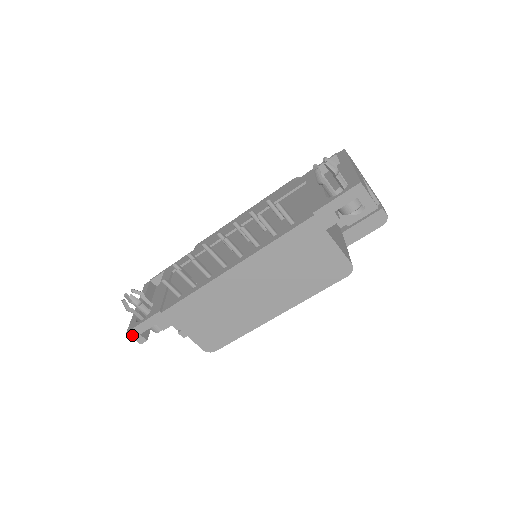
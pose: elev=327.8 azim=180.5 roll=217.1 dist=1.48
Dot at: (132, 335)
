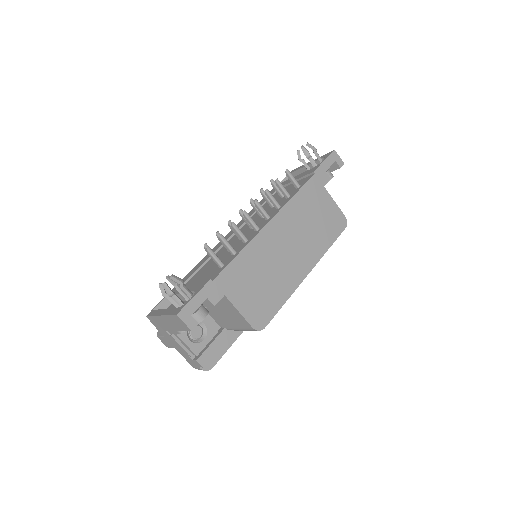
Dot at: (182, 318)
